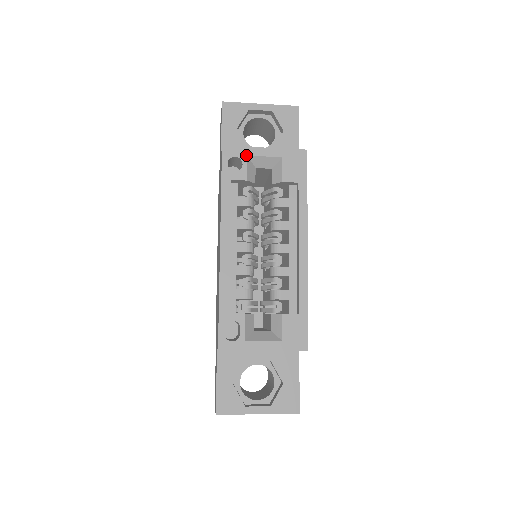
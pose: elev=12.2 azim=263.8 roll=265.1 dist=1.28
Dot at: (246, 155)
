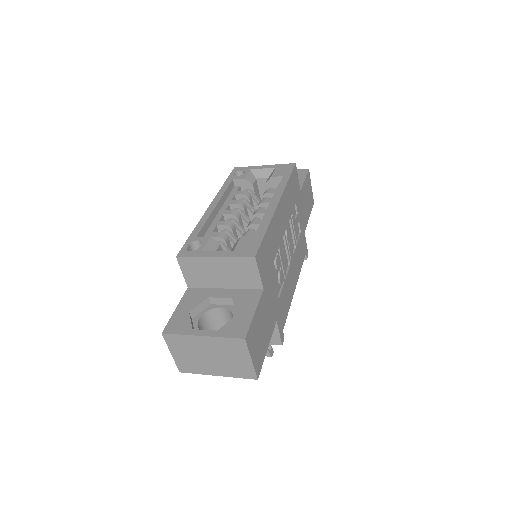
Dot at: (249, 169)
